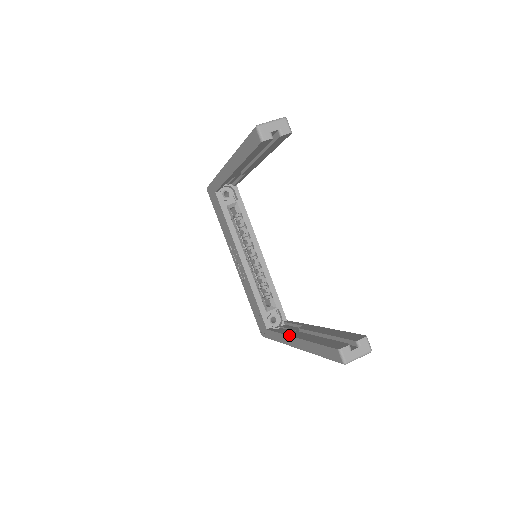
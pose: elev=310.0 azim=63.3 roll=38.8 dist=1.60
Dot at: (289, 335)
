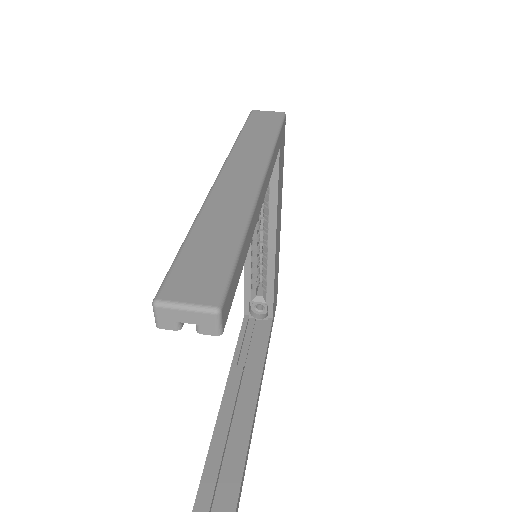
Dot at: (228, 377)
